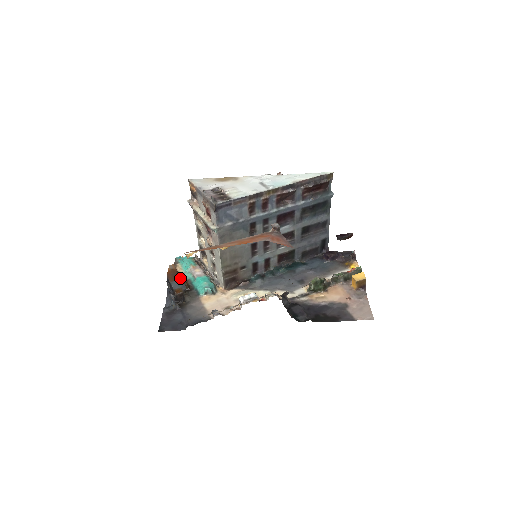
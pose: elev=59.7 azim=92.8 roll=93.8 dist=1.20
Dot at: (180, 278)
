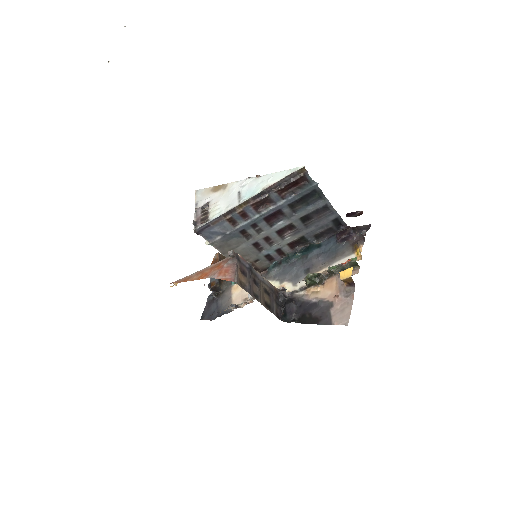
Dot at: occluded
